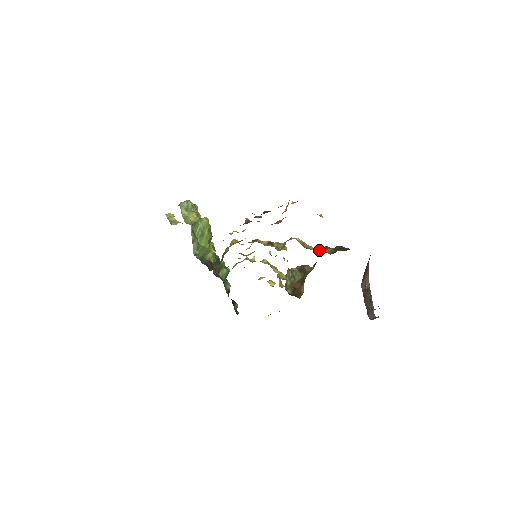
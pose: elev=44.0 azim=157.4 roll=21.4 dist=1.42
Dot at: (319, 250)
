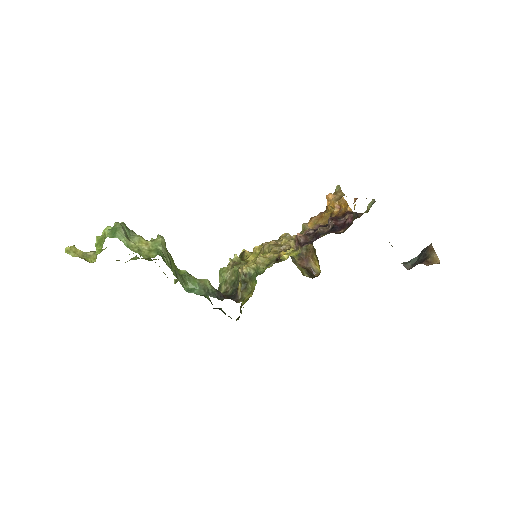
Dot at: occluded
